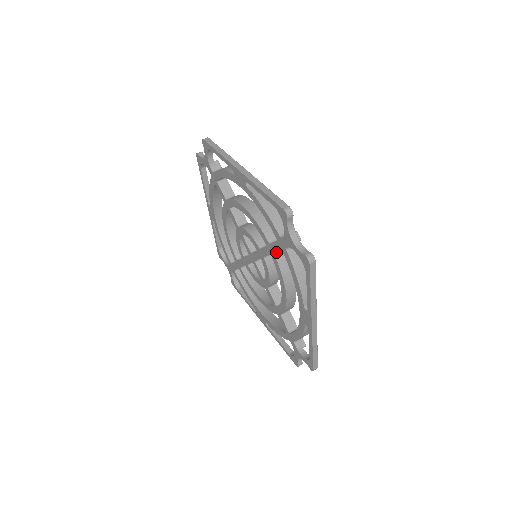
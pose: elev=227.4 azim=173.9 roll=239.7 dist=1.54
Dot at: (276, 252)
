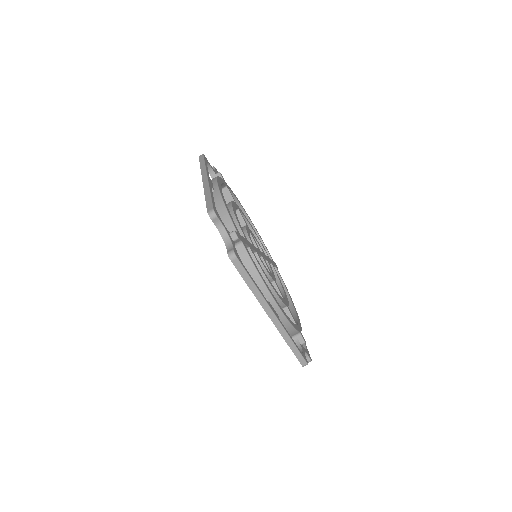
Dot at: occluded
